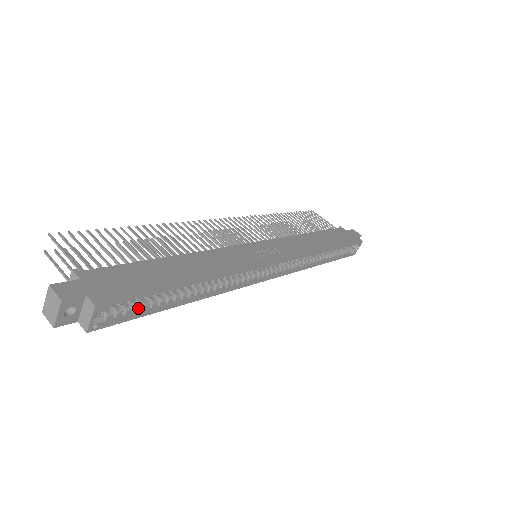
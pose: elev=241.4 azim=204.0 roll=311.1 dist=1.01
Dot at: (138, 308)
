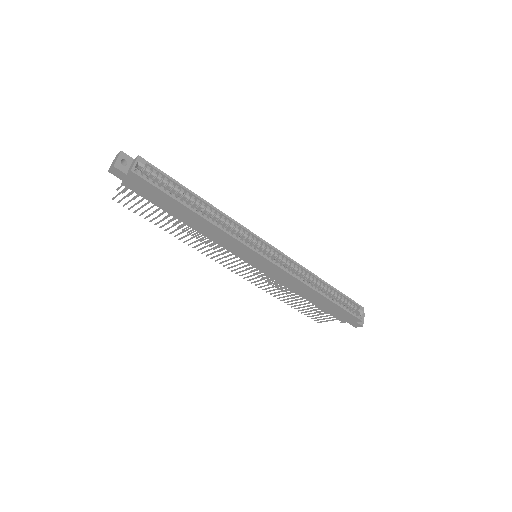
Dot at: (163, 187)
